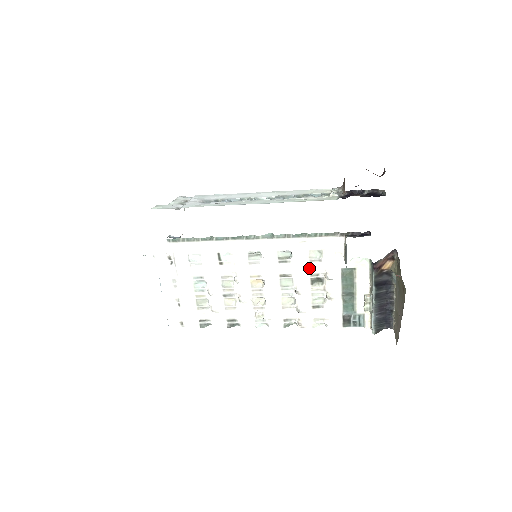
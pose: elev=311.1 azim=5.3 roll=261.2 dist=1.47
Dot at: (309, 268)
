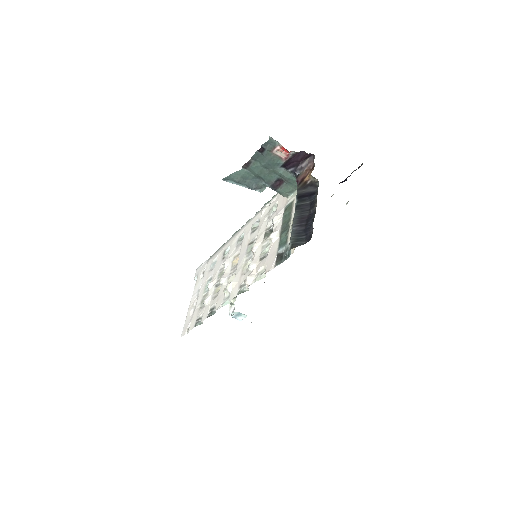
Dot at: (266, 224)
